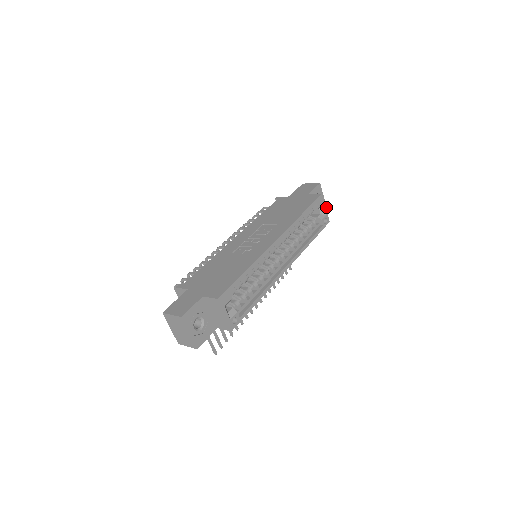
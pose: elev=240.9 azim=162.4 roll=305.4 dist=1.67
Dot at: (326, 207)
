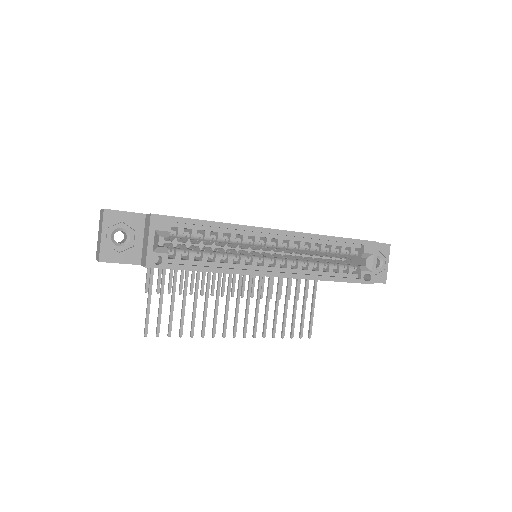
Dot at: (386, 279)
